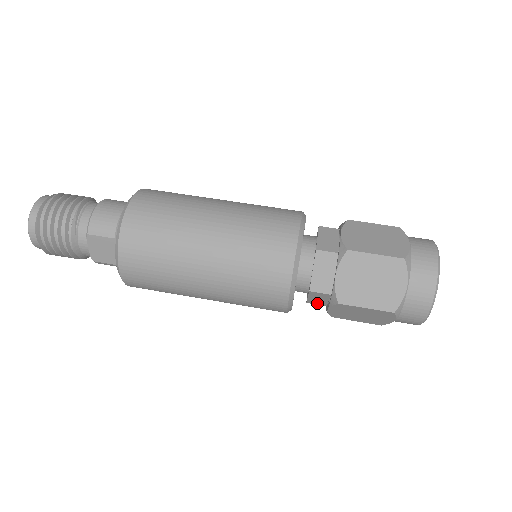
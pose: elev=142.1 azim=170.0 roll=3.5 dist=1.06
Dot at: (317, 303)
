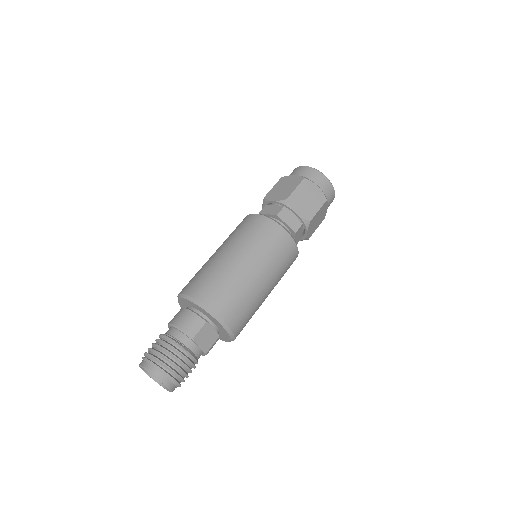
Dot at: (298, 241)
